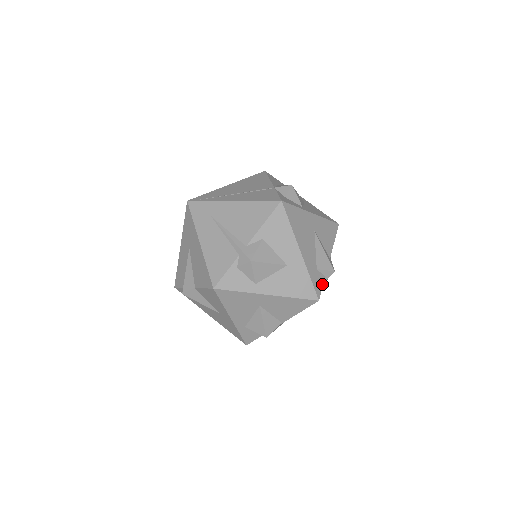
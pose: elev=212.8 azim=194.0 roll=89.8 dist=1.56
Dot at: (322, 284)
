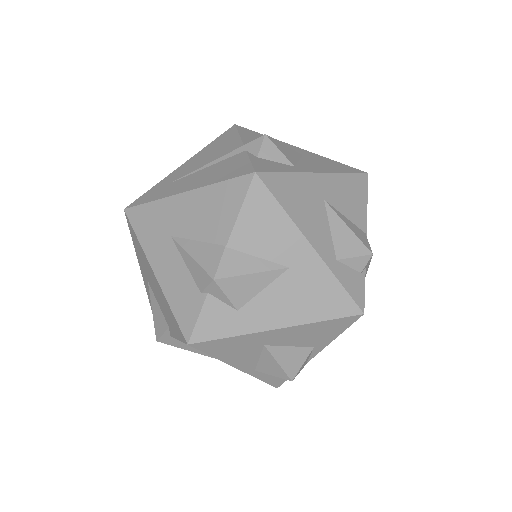
Dot at: occluded
